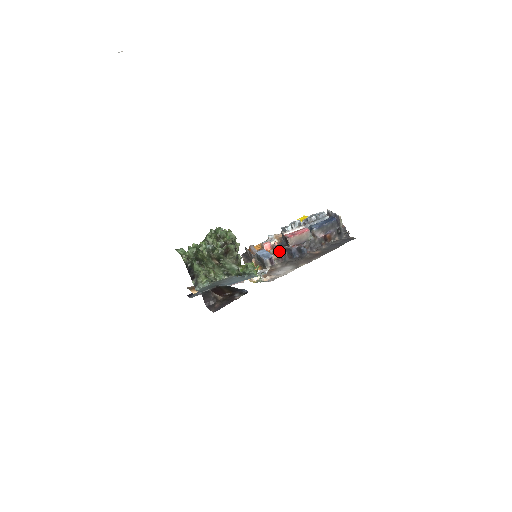
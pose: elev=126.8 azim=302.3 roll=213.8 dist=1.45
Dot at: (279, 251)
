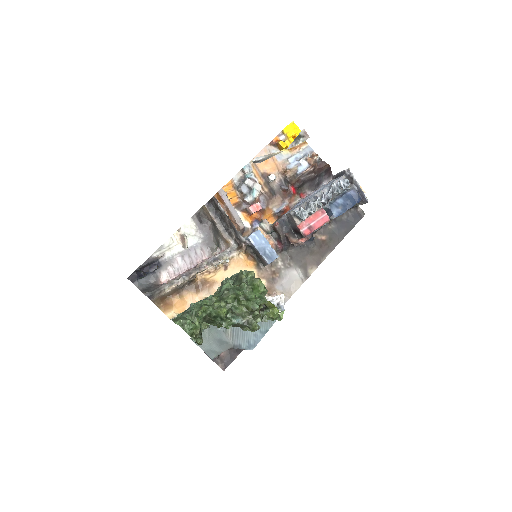
Dot at: (281, 239)
